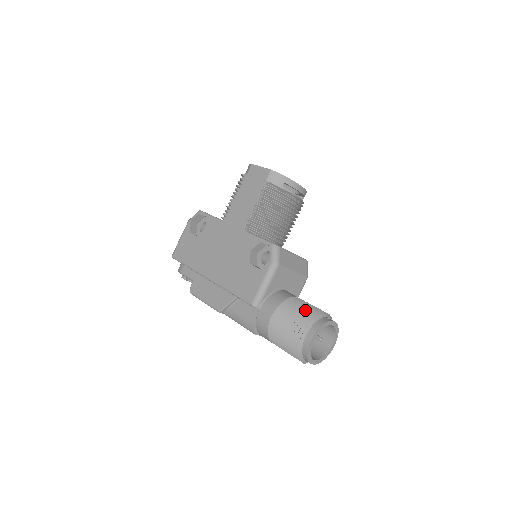
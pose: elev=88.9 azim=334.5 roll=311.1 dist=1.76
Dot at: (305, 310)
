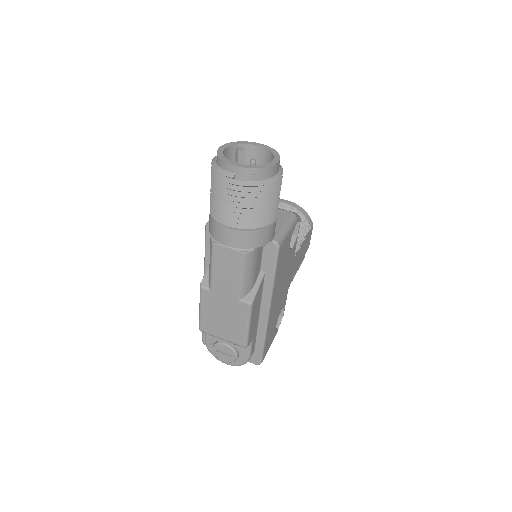
Dot at: occluded
